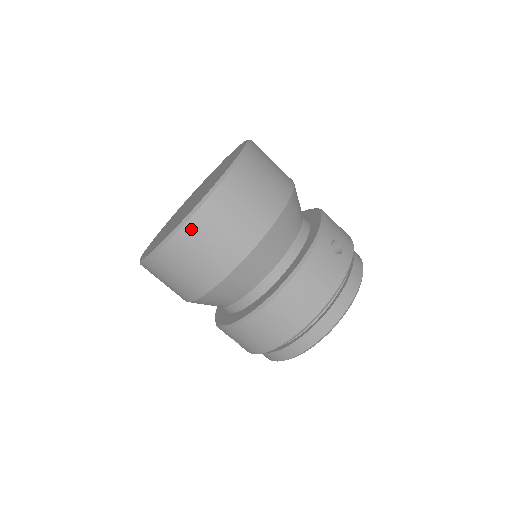
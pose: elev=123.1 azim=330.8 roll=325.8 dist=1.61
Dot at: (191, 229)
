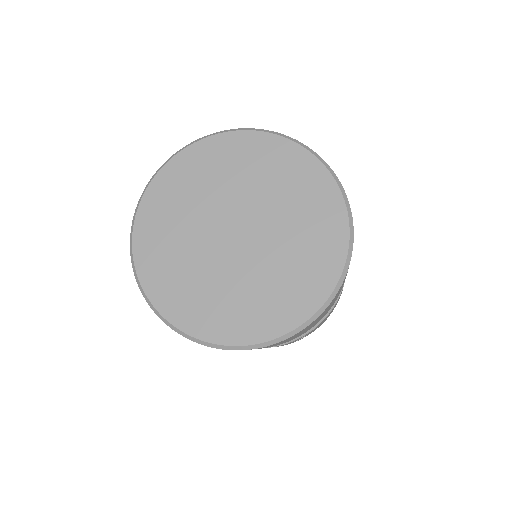
Dot at: occluded
